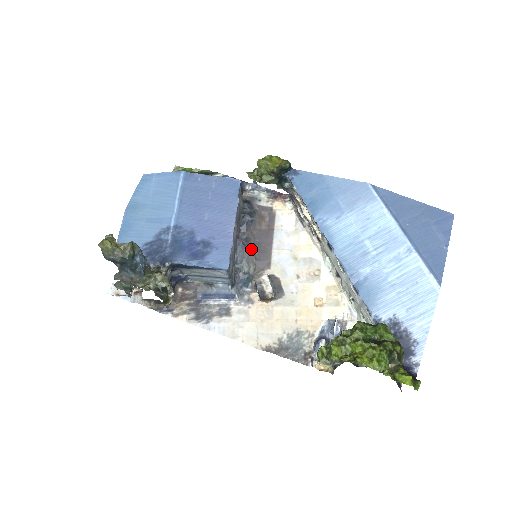
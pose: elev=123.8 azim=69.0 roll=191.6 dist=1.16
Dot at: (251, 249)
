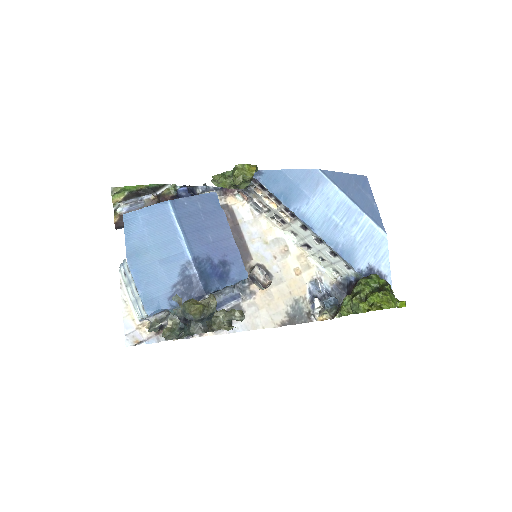
Dot at: occluded
